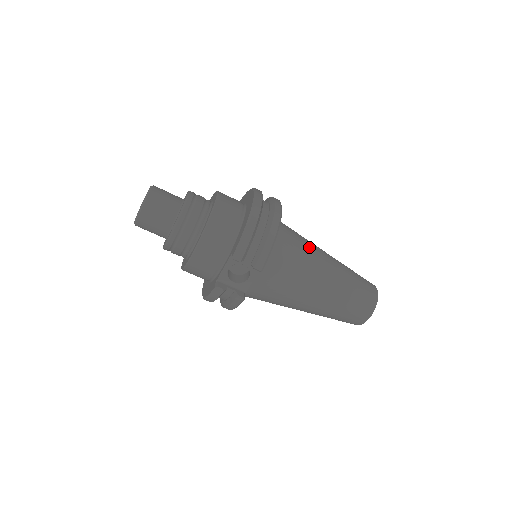
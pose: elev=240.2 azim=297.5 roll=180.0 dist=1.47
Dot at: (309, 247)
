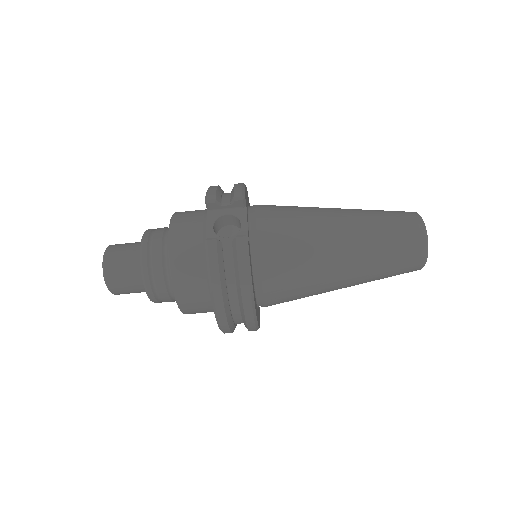
Dot at: occluded
